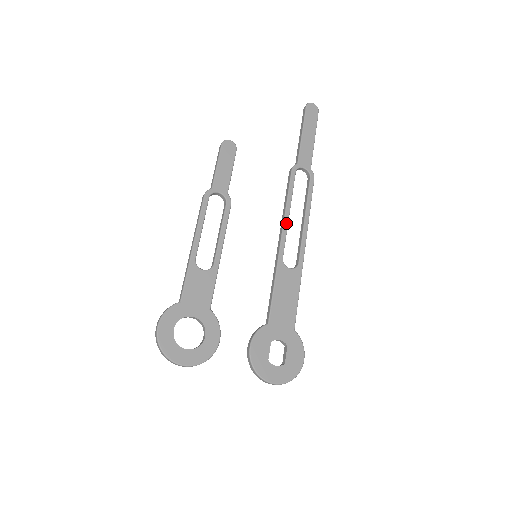
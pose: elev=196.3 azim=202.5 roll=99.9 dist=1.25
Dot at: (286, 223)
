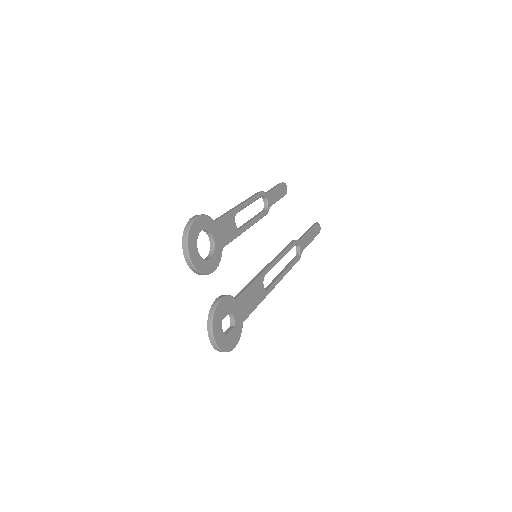
Dot at: (278, 261)
